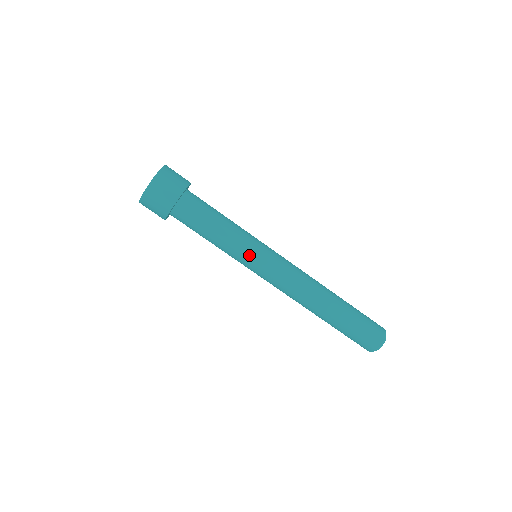
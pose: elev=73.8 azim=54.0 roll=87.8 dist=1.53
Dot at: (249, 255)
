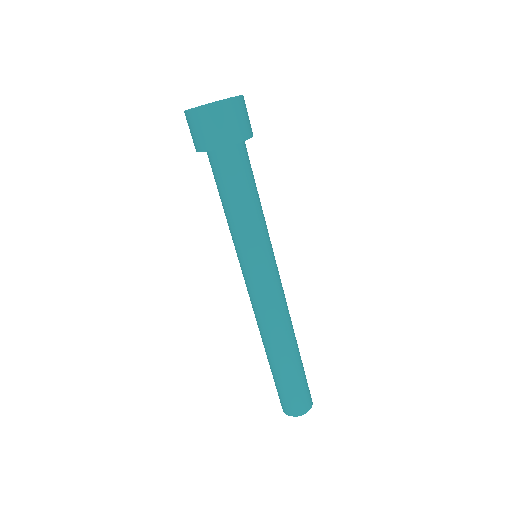
Dot at: (255, 253)
